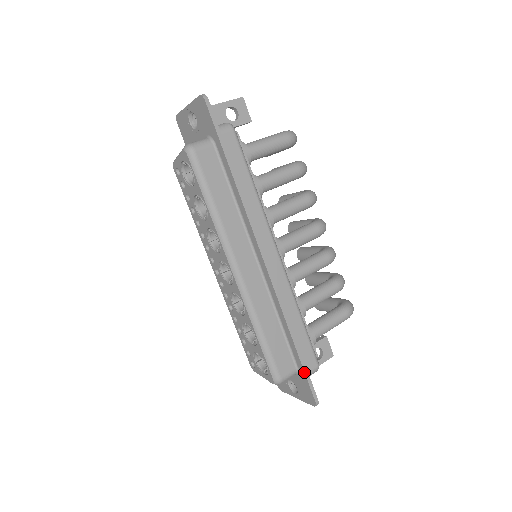
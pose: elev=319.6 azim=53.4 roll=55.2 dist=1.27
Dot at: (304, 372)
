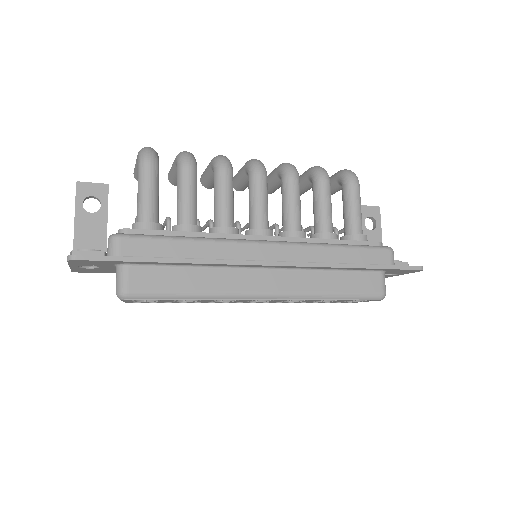
Dot at: (390, 269)
